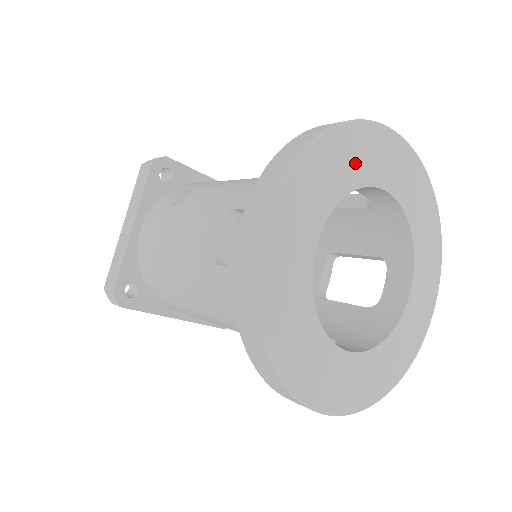
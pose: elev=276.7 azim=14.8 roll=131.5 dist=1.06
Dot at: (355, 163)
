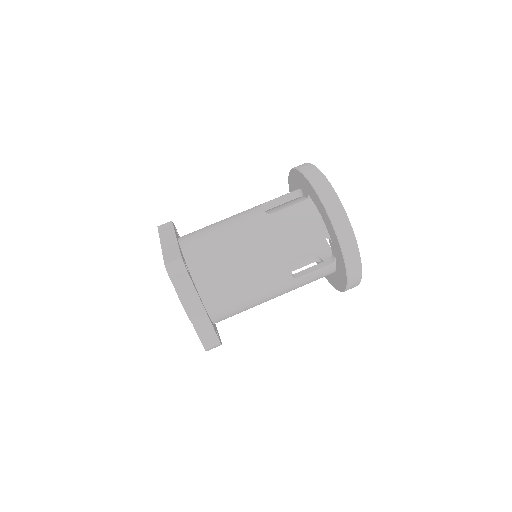
Dot at: occluded
